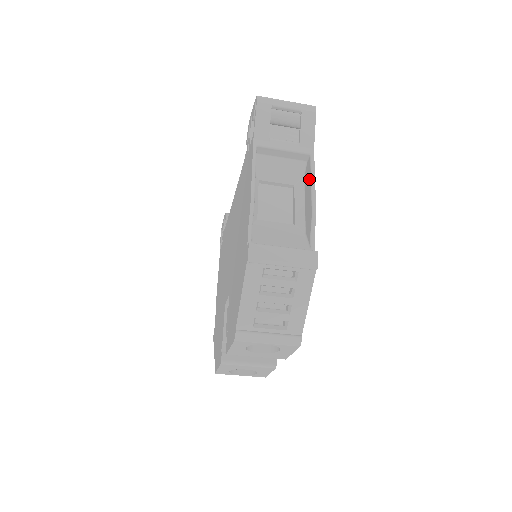
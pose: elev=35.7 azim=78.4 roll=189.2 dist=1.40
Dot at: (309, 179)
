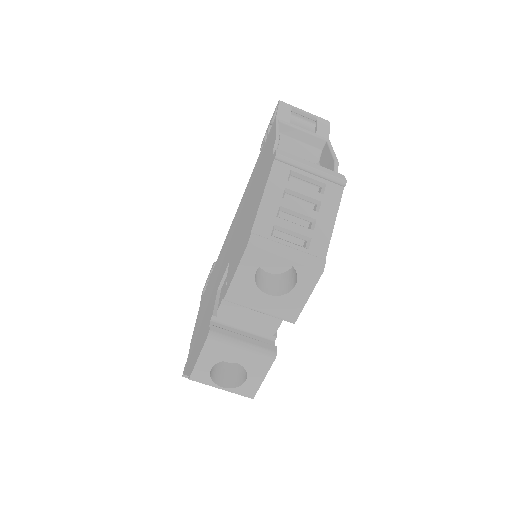
Dot at: (327, 152)
